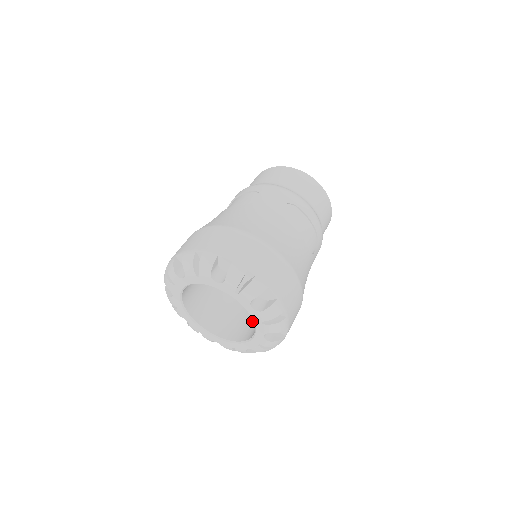
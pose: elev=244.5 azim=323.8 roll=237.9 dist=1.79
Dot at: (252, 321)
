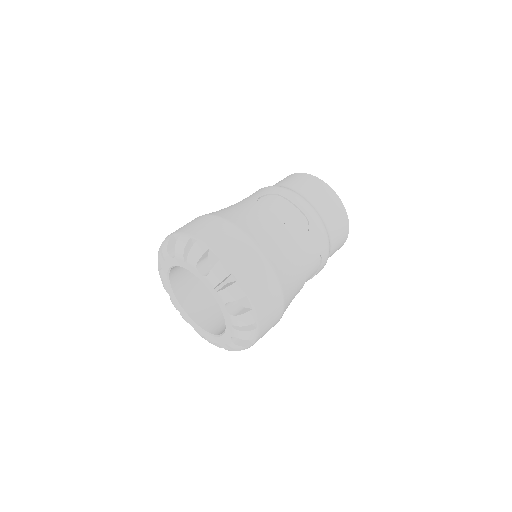
Dot at: occluded
